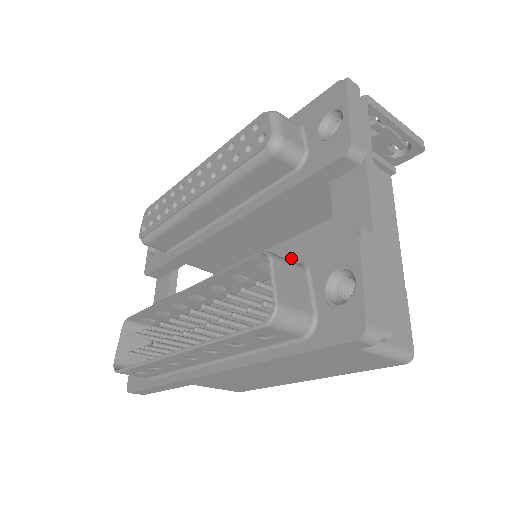
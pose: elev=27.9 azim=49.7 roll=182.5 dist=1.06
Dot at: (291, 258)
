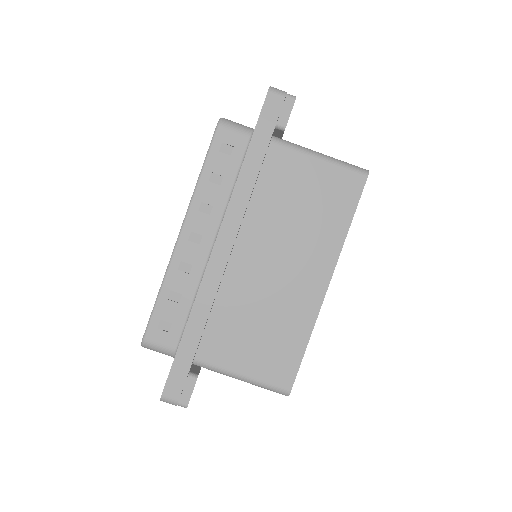
Dot at: occluded
